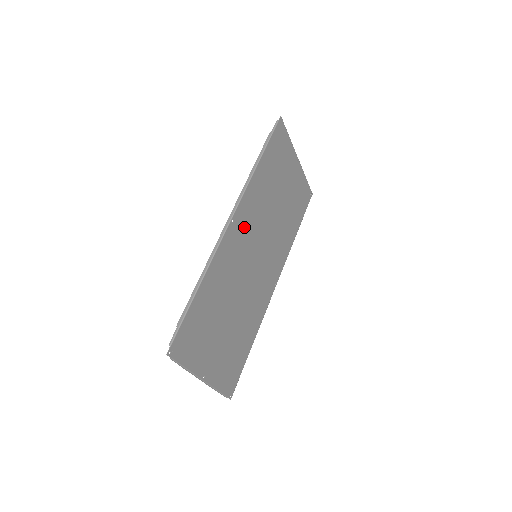
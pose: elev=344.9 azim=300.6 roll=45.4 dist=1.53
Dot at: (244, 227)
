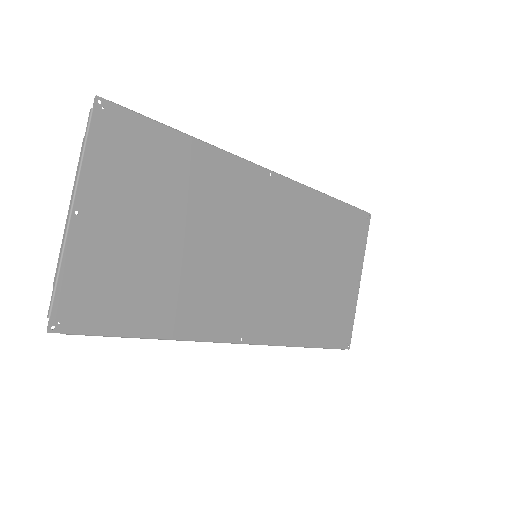
Dot at: (273, 205)
